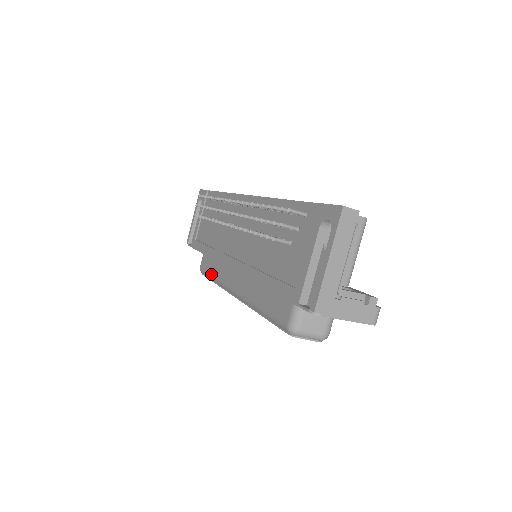
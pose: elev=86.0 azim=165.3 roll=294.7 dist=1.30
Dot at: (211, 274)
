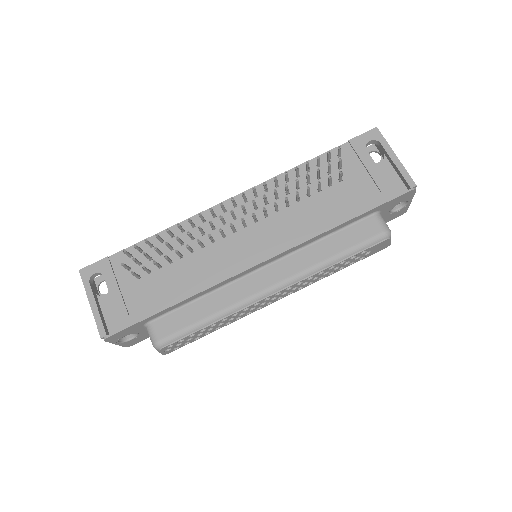
Dot at: (201, 318)
